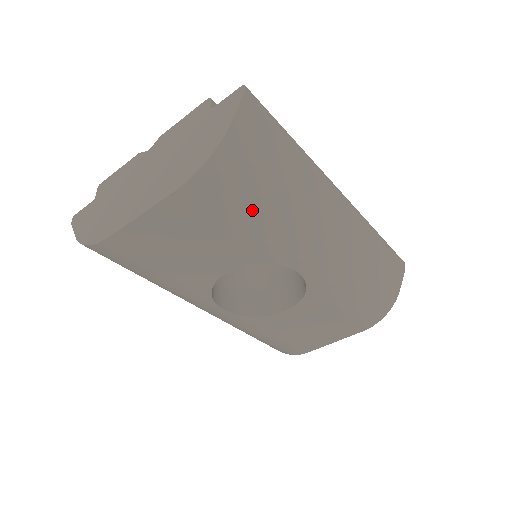
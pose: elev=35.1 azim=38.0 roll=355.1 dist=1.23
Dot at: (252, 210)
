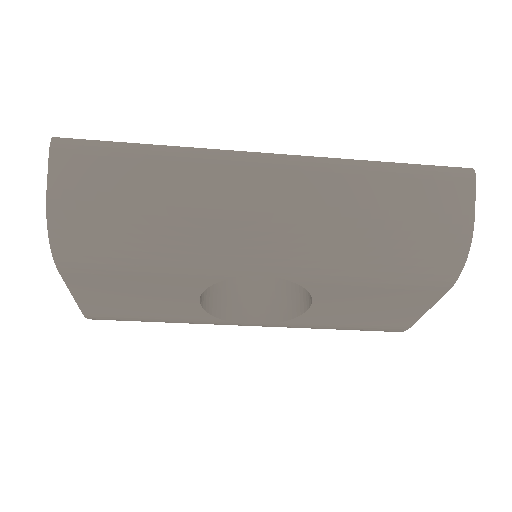
Dot at: (136, 251)
